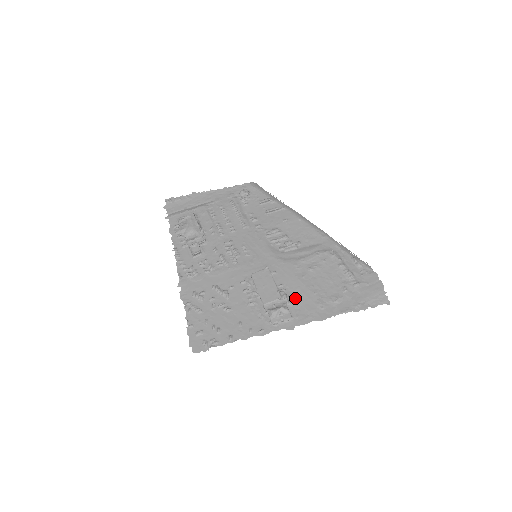
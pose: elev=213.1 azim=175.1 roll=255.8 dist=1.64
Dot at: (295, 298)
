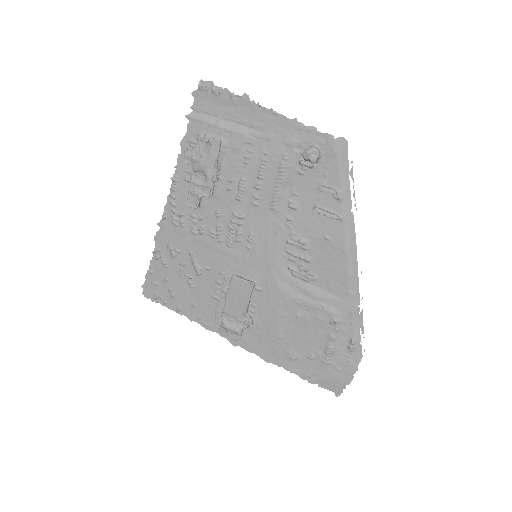
Dot at: (258, 327)
